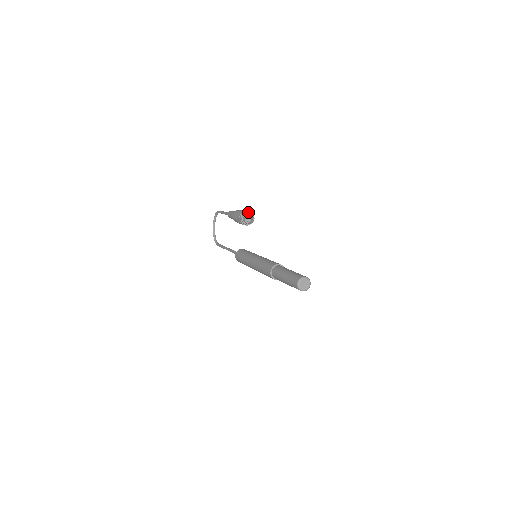
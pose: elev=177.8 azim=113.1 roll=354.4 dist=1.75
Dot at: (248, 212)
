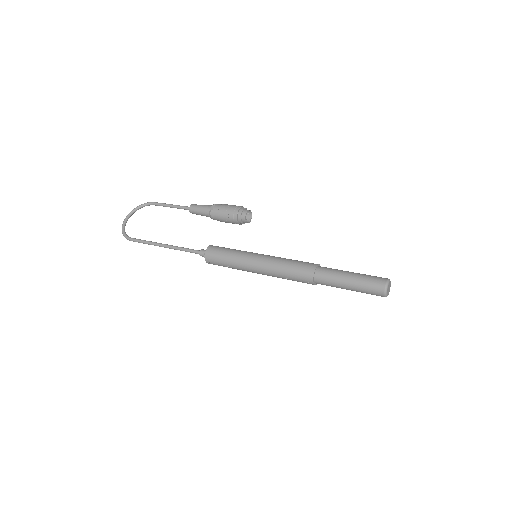
Dot at: occluded
